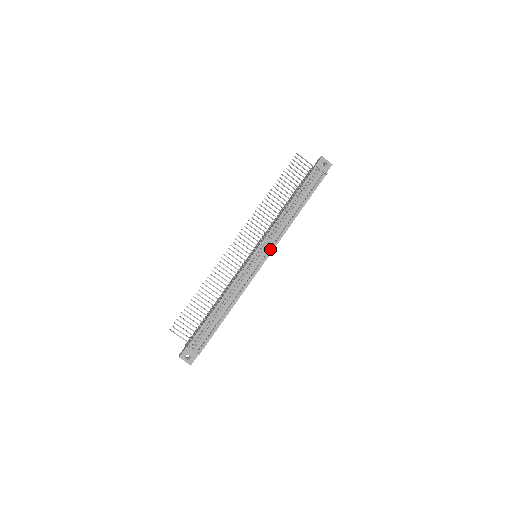
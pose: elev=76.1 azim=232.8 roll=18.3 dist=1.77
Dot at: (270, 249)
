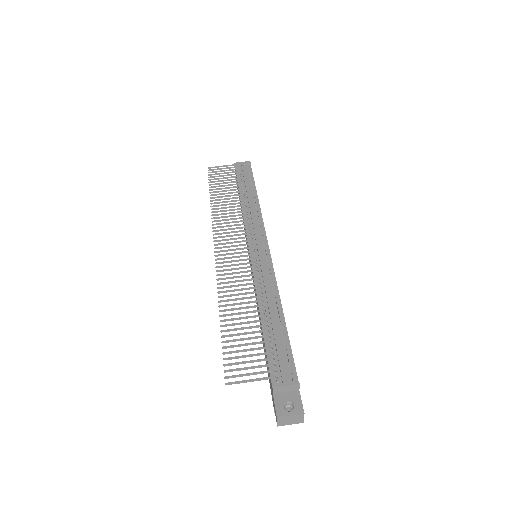
Dot at: (262, 235)
